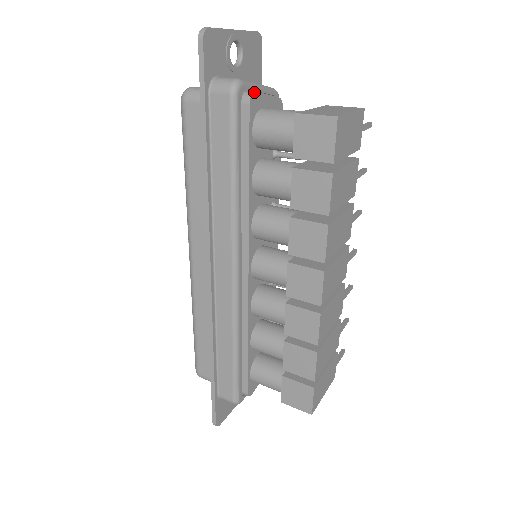
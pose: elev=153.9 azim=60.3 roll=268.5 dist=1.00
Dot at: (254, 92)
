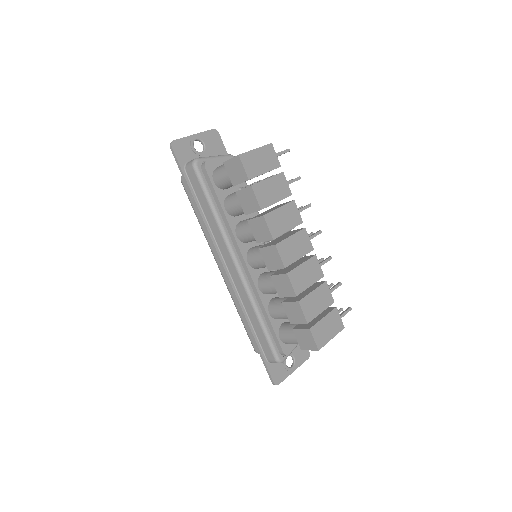
Dot at: (207, 161)
